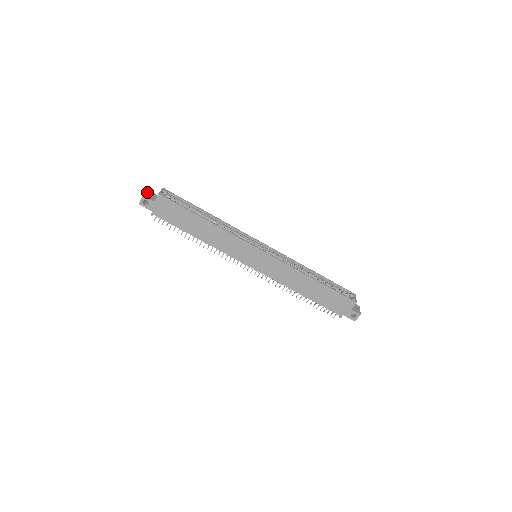
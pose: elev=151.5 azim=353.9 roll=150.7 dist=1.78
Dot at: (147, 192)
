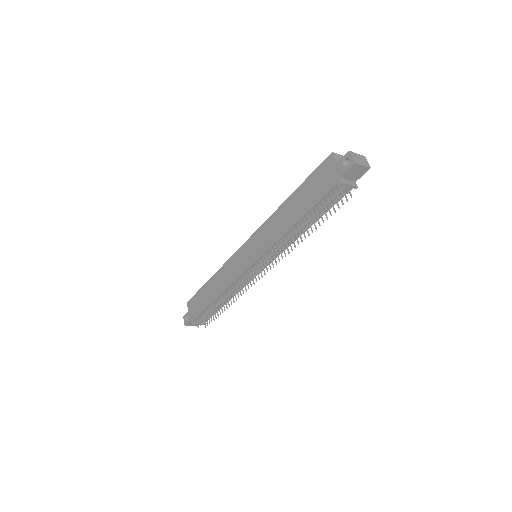
Dot at: occluded
